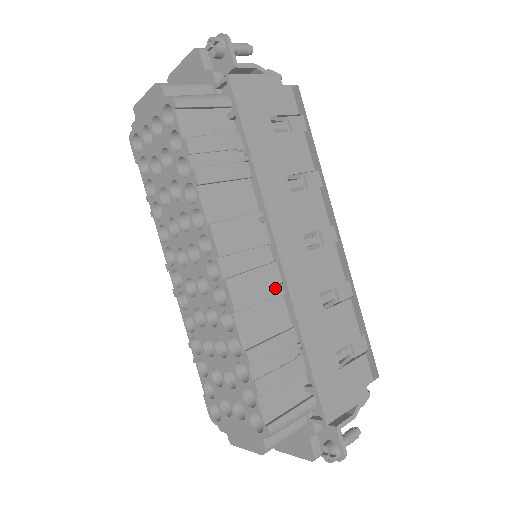
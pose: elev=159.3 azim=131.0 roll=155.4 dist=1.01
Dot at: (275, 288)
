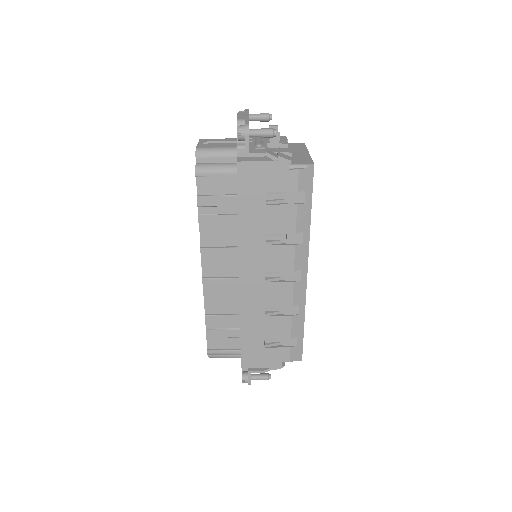
Dot at: (237, 292)
